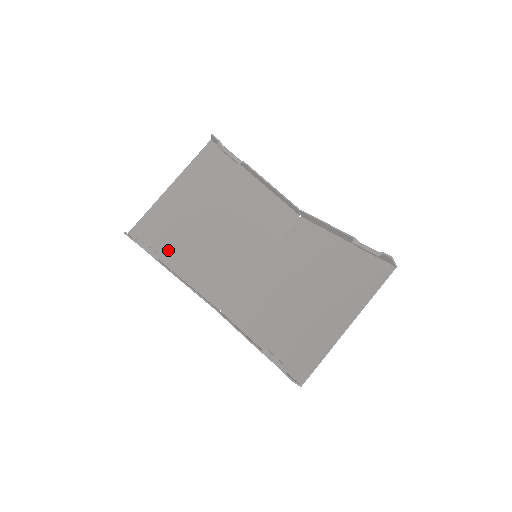
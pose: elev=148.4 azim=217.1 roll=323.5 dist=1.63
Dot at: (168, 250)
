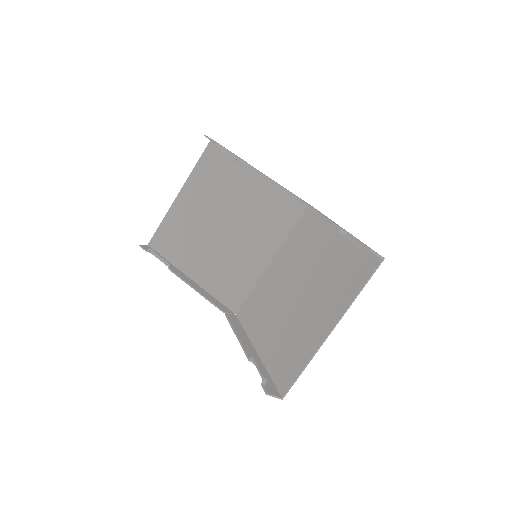
Dot at: (183, 257)
